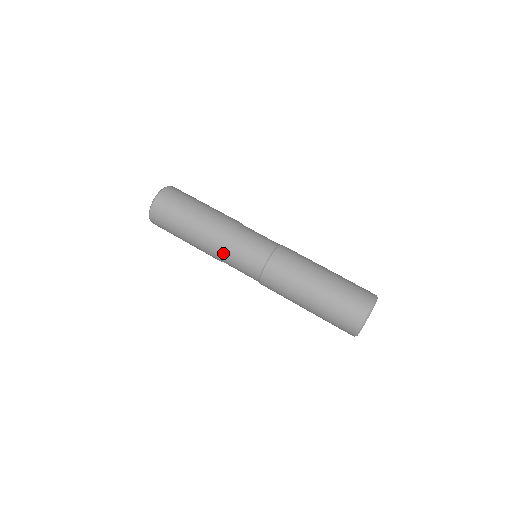
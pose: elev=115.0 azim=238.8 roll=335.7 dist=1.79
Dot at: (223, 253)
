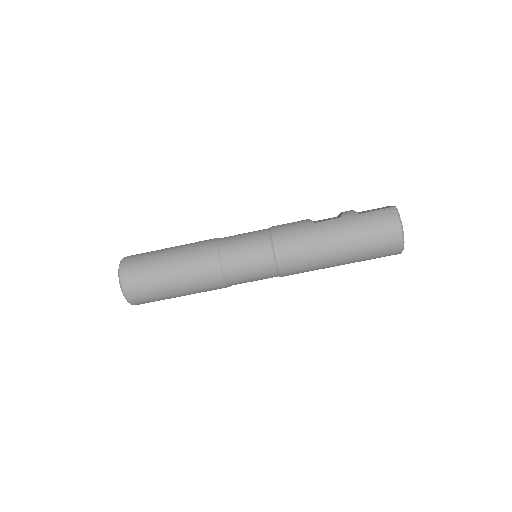
Dot at: occluded
